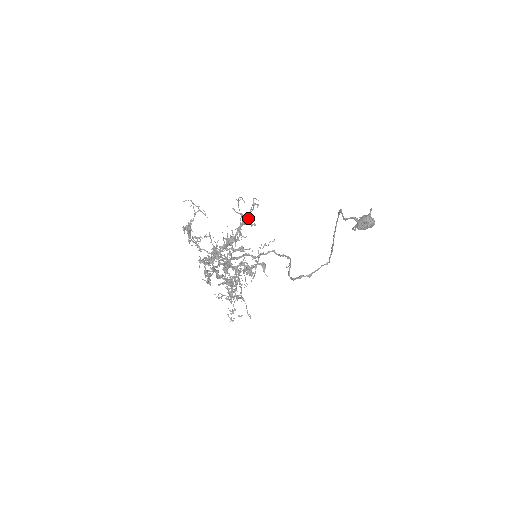
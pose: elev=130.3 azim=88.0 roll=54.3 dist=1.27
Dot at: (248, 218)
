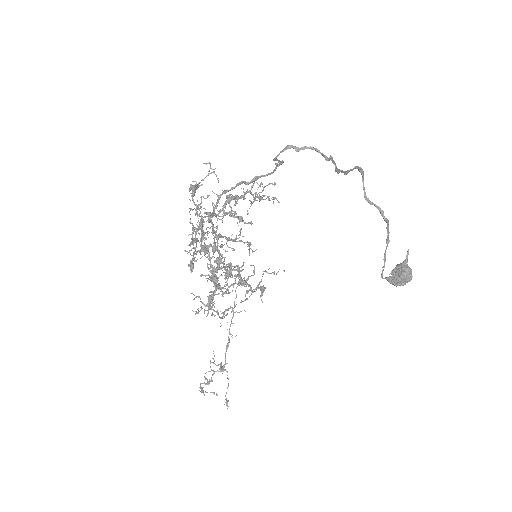
Dot at: (260, 192)
